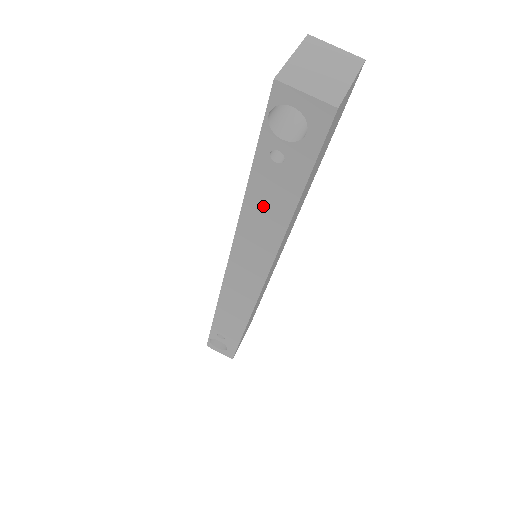
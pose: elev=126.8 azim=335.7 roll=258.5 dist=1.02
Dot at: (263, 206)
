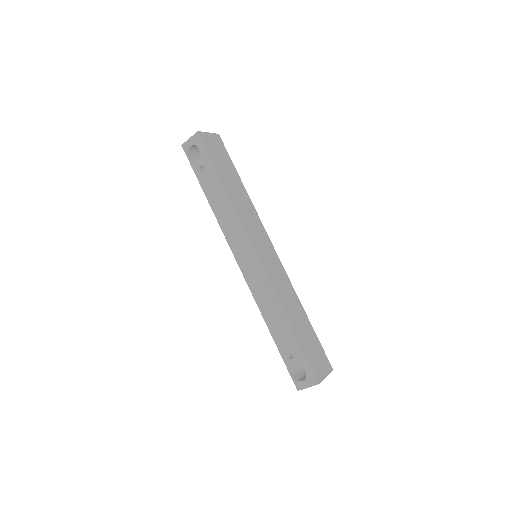
Dot at: (215, 198)
